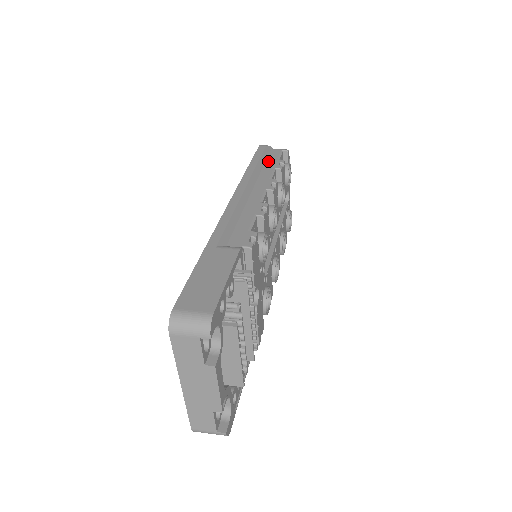
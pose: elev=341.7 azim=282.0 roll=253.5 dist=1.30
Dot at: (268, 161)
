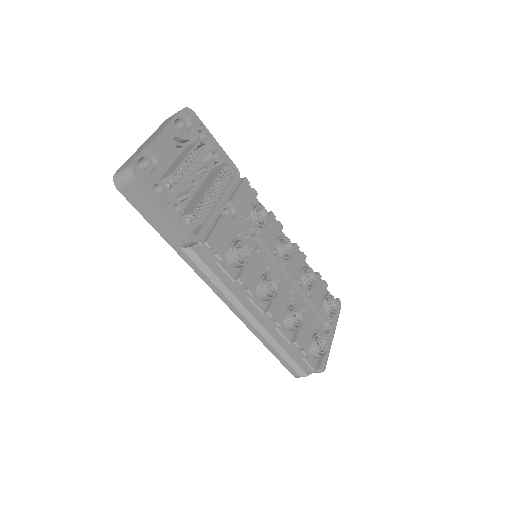
Dot at: occluded
